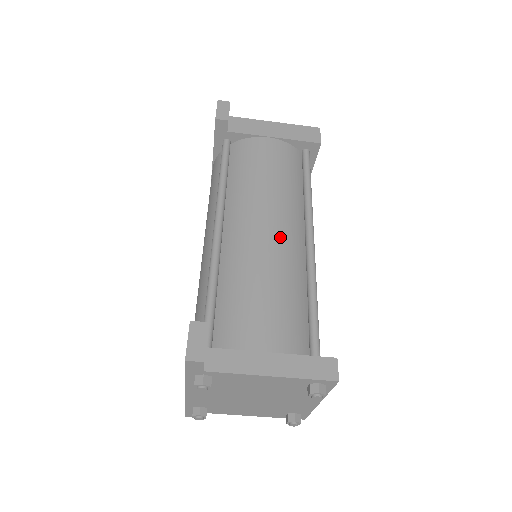
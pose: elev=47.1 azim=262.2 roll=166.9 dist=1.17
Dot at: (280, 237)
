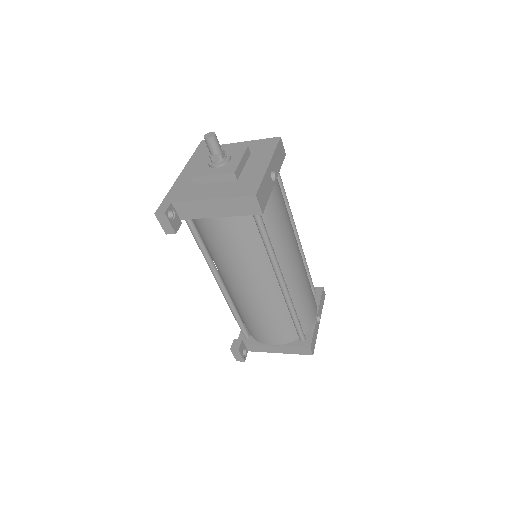
Dot at: (259, 294)
